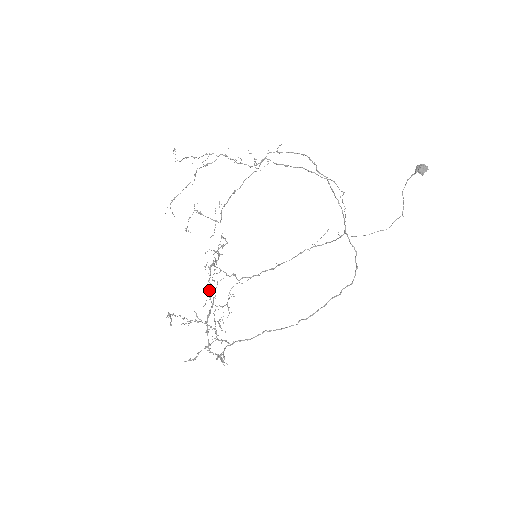
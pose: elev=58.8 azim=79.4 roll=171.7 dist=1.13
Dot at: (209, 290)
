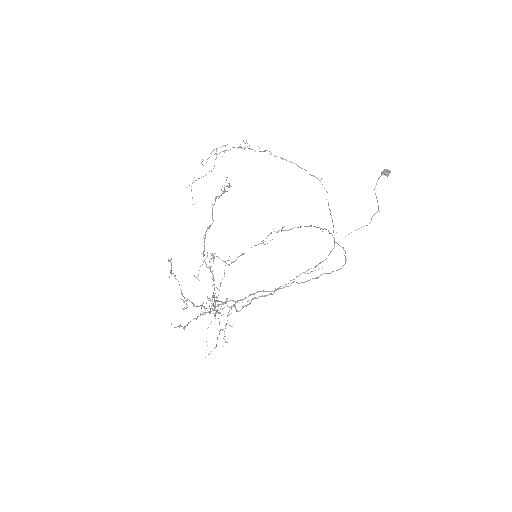
Dot at: (212, 211)
